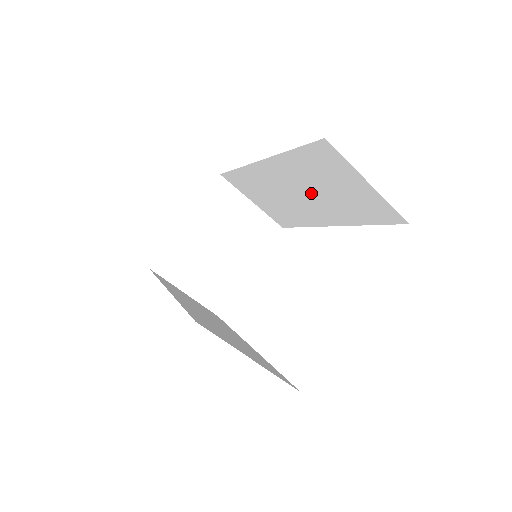
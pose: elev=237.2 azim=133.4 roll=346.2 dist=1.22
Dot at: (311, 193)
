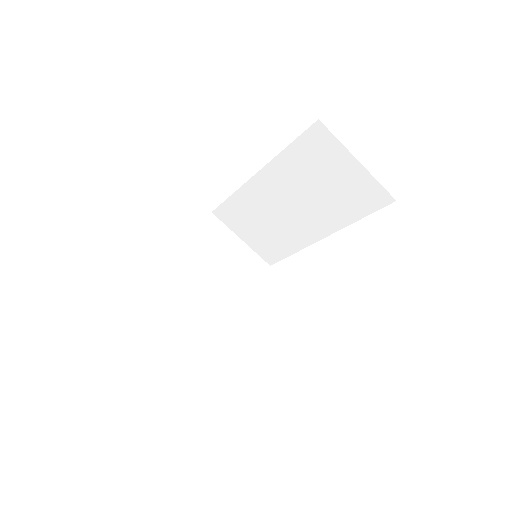
Dot at: (303, 199)
